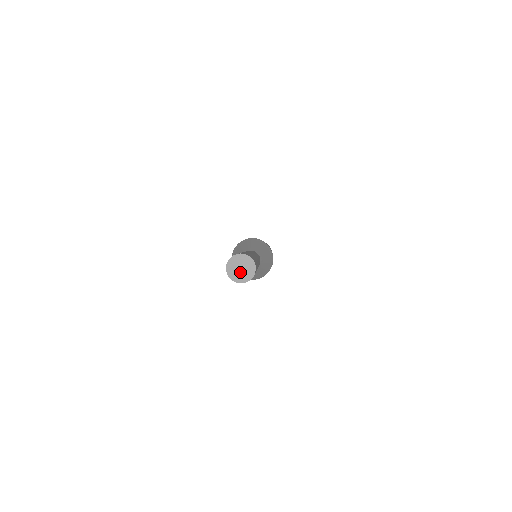
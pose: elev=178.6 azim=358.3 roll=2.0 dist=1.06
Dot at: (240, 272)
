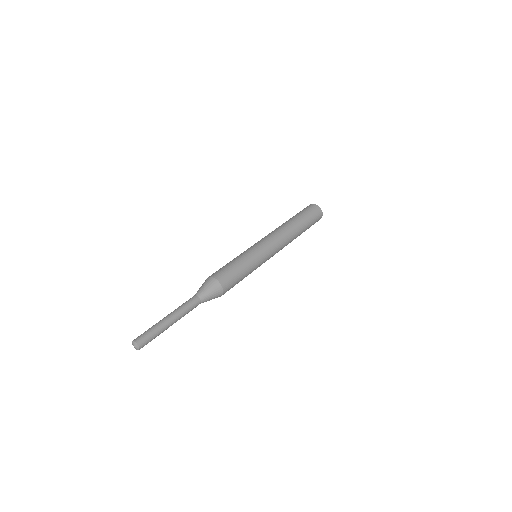
Dot at: (135, 348)
